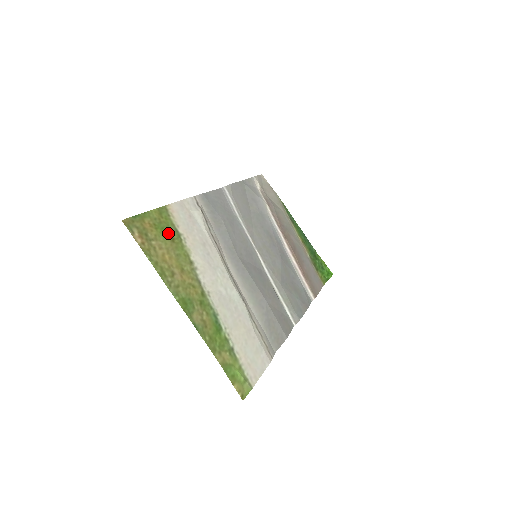
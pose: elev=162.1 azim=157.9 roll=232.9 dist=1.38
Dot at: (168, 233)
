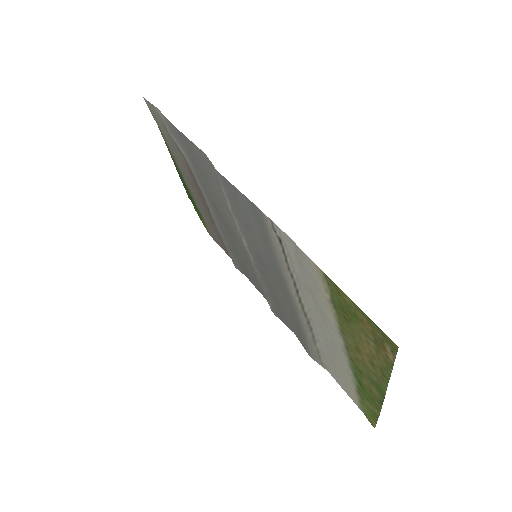
Dot at: (346, 313)
